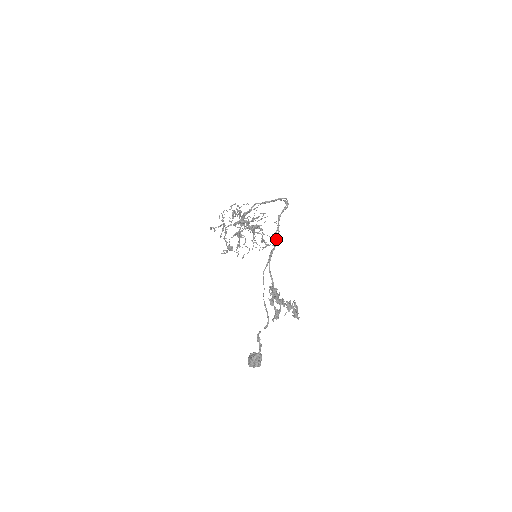
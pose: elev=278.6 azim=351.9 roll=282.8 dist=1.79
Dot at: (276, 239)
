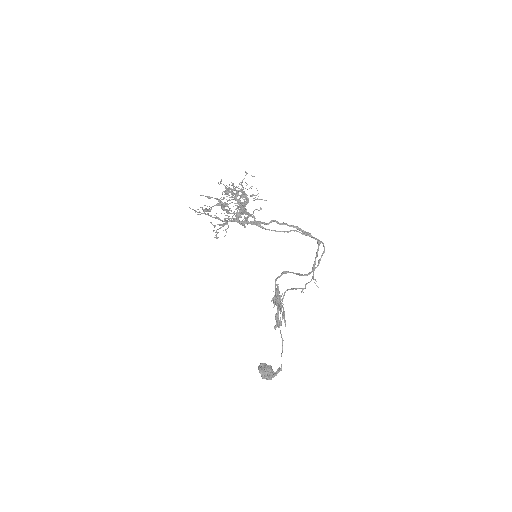
Dot at: (300, 275)
